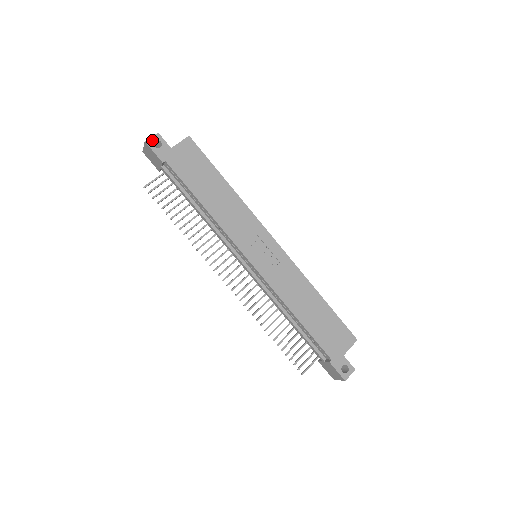
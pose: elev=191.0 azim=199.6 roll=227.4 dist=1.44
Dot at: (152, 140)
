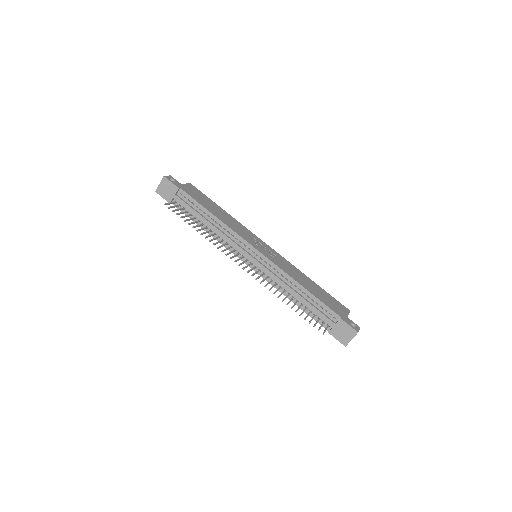
Dot at: (168, 177)
